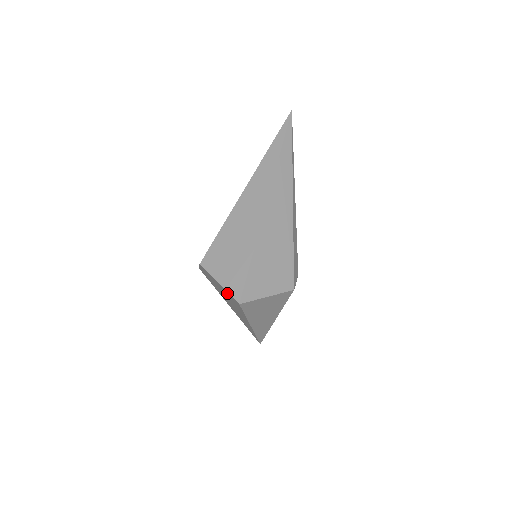
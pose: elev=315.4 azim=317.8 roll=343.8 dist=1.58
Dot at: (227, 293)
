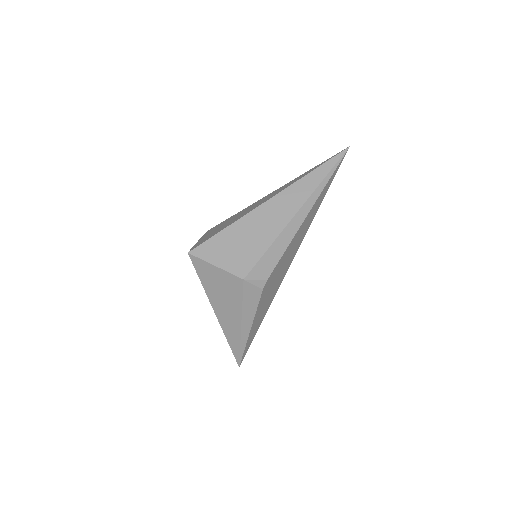
Dot at: occluded
